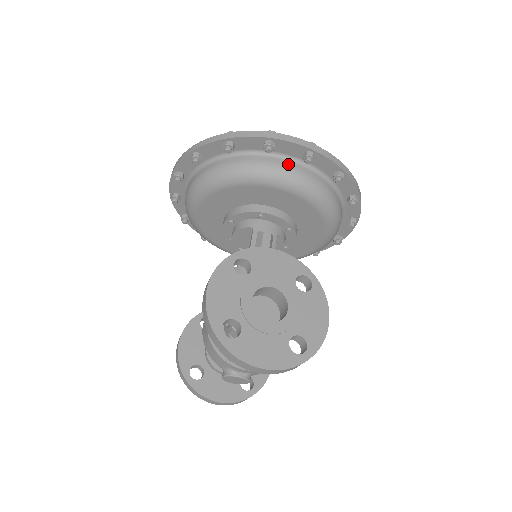
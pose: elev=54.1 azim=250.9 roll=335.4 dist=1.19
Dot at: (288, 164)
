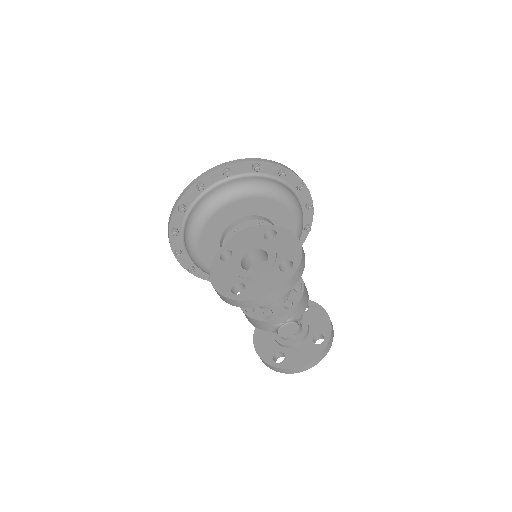
Dot at: (220, 187)
